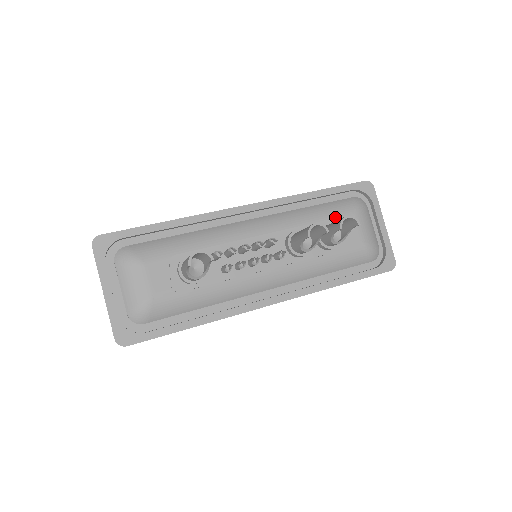
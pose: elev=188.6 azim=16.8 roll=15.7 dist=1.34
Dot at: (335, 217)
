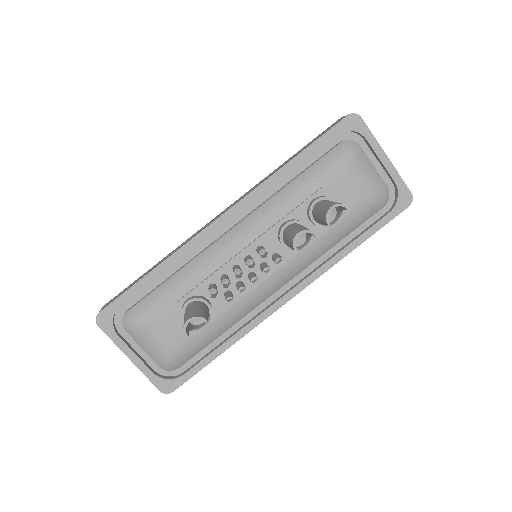
Dot at: (324, 183)
